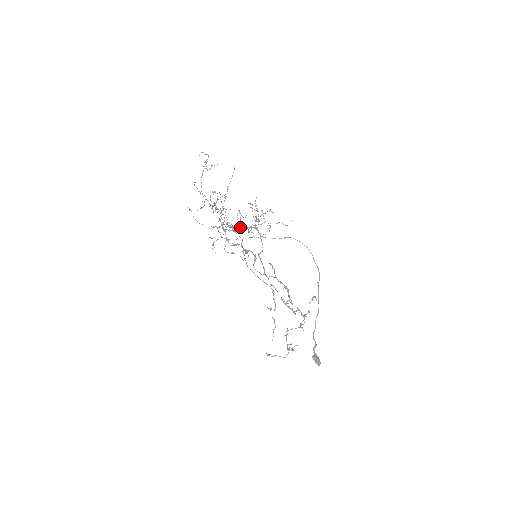
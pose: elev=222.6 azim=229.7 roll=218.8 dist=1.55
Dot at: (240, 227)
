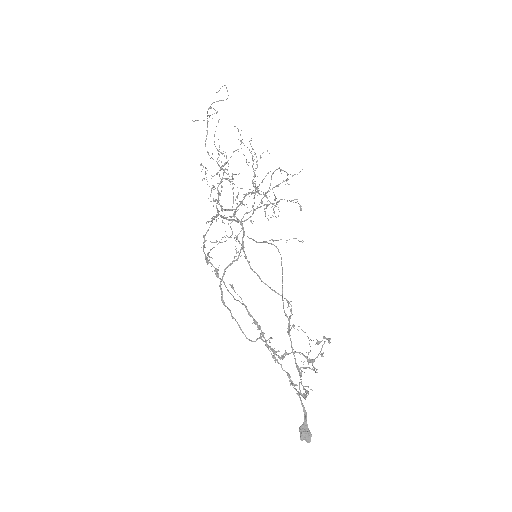
Dot at: occluded
